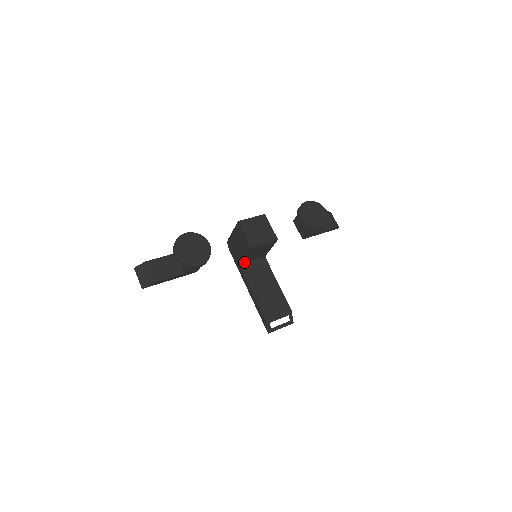
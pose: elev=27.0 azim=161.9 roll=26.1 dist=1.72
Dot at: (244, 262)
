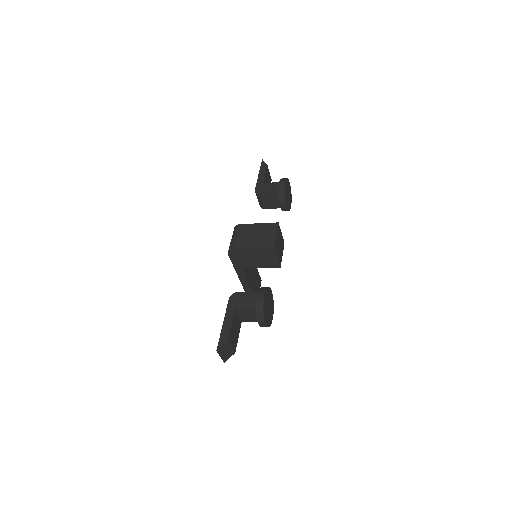
Dot at: occluded
